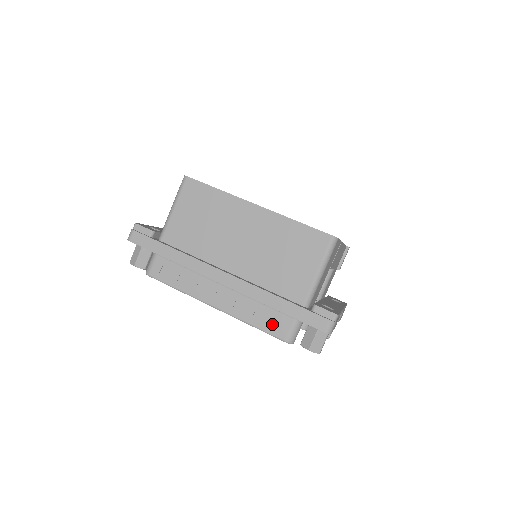
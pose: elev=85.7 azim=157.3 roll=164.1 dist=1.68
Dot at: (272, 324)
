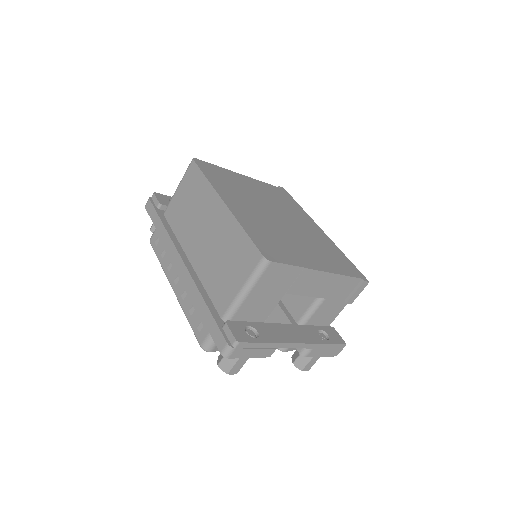
Dot at: (198, 324)
